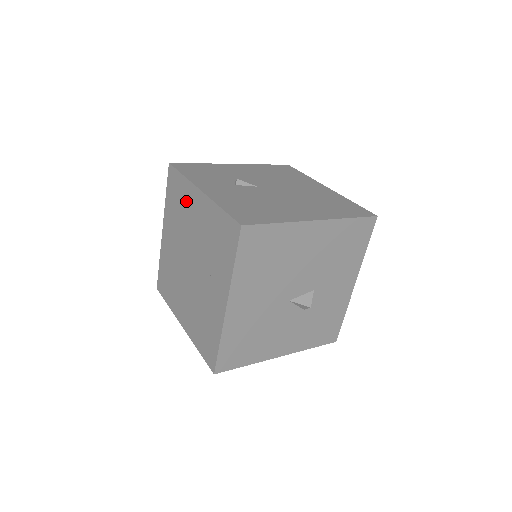
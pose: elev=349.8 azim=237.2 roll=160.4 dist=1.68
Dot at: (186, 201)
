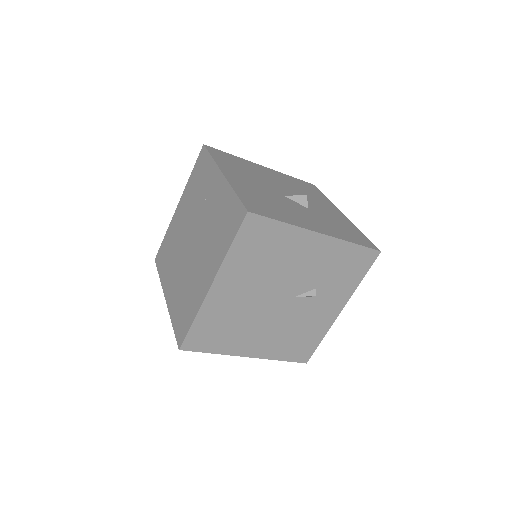
Dot at: (173, 233)
